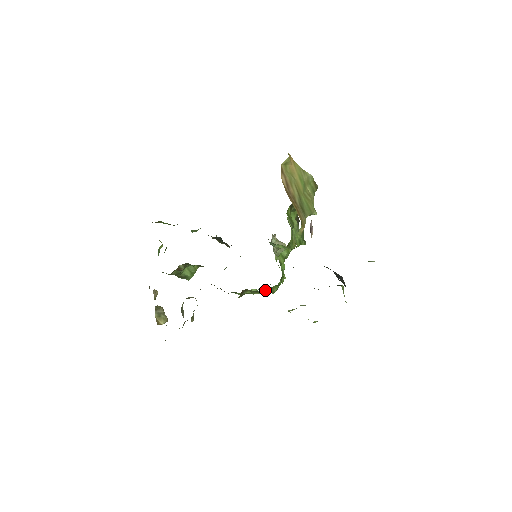
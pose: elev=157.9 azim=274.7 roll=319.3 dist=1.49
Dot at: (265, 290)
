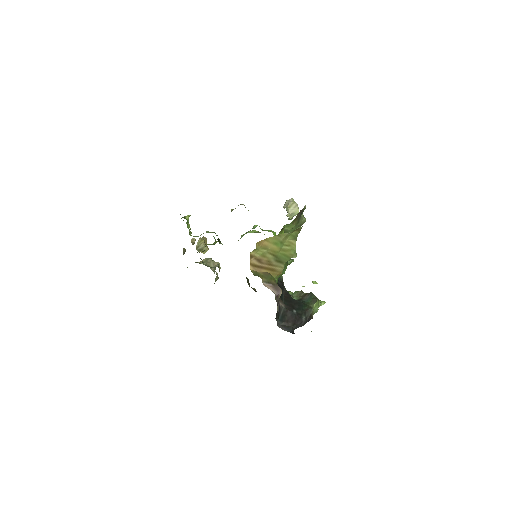
Dot at: occluded
